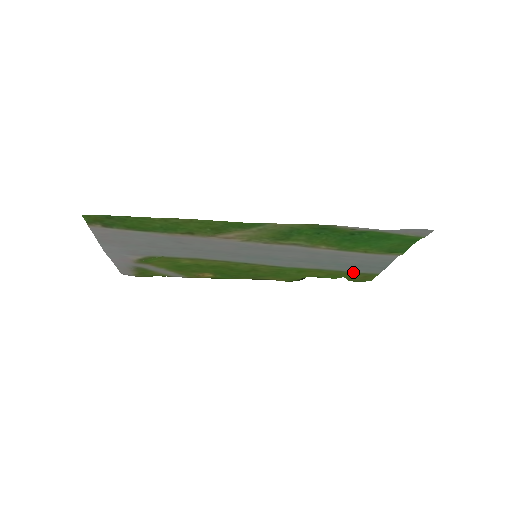
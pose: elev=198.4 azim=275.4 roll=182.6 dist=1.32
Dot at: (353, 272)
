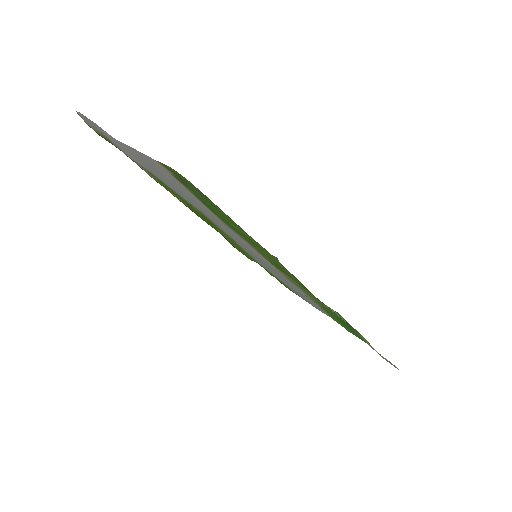
Dot at: occluded
